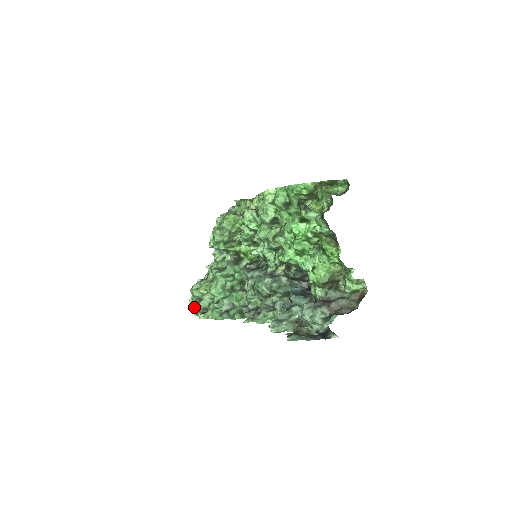
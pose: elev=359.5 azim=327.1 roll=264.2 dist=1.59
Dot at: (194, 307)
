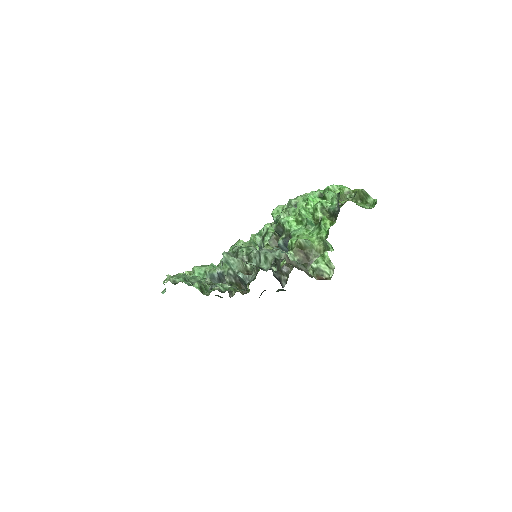
Dot at: occluded
